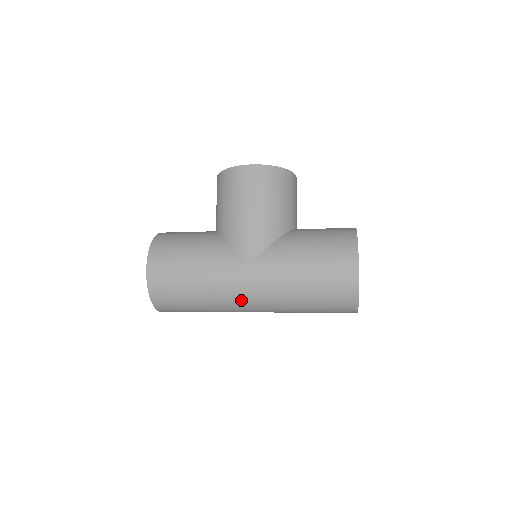
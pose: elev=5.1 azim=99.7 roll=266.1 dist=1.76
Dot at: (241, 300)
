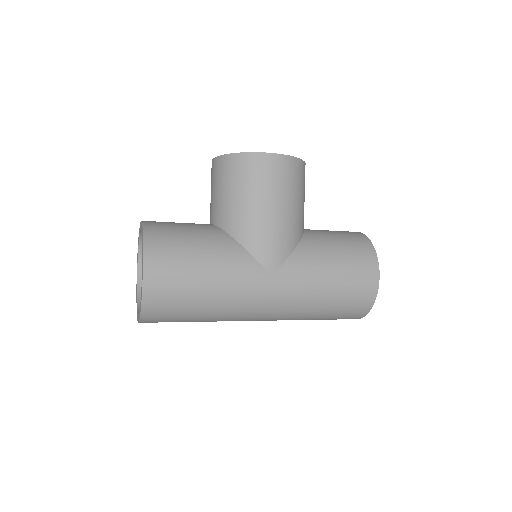
Dot at: (254, 312)
